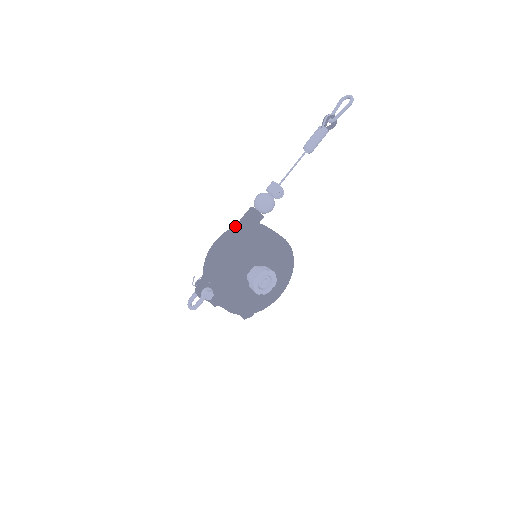
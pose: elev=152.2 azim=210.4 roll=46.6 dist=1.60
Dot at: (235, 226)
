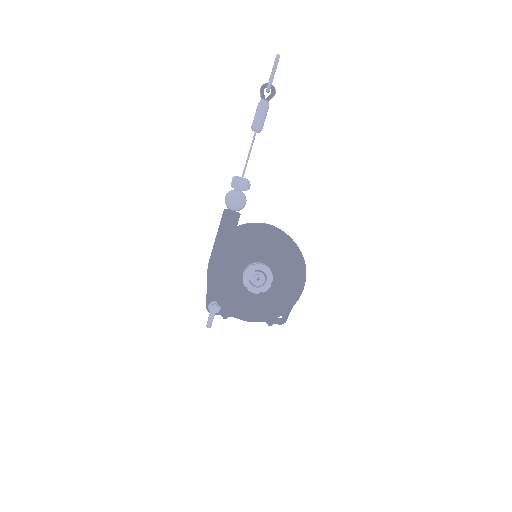
Dot at: (217, 233)
